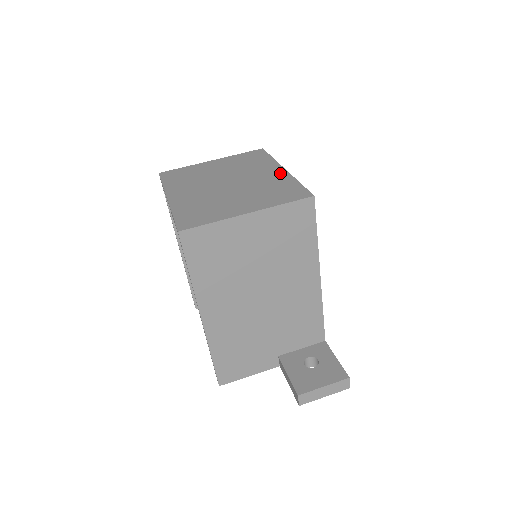
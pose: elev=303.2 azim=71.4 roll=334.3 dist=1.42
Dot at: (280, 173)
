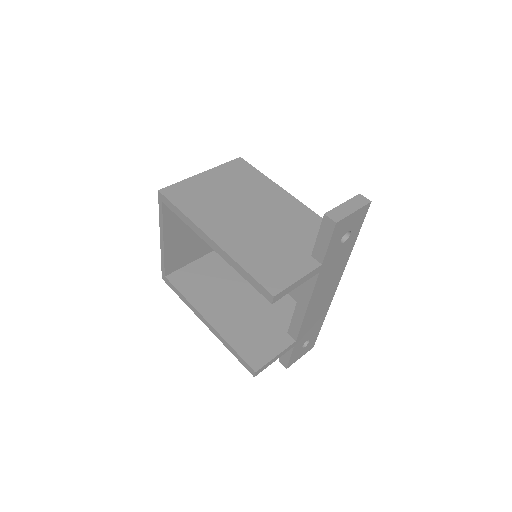
Dot at: occluded
